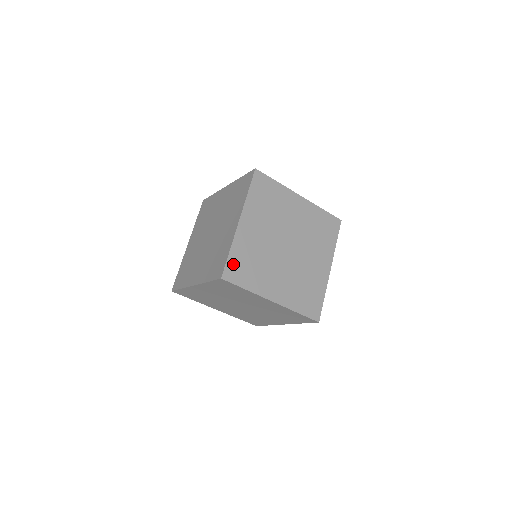
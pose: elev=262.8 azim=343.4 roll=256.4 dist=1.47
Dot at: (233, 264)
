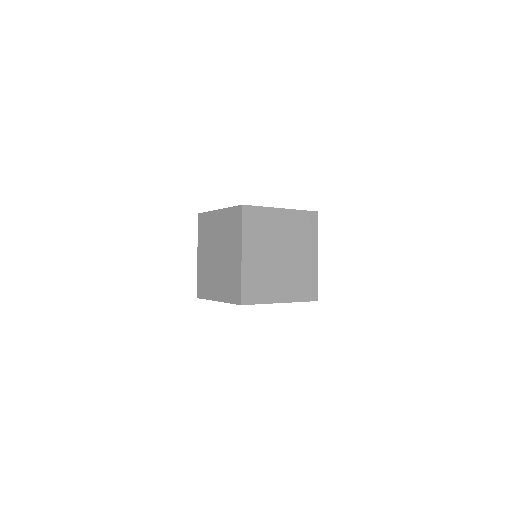
Dot at: (246, 290)
